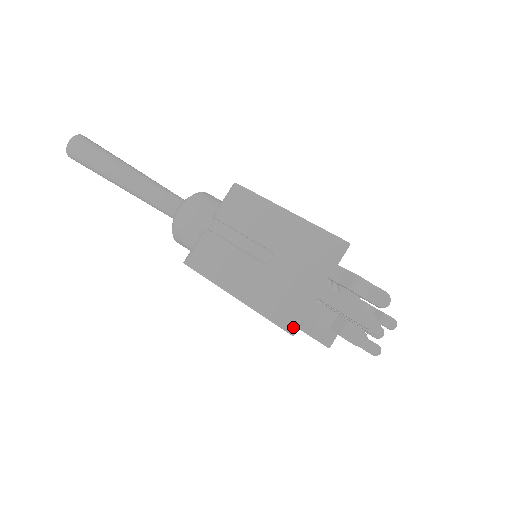
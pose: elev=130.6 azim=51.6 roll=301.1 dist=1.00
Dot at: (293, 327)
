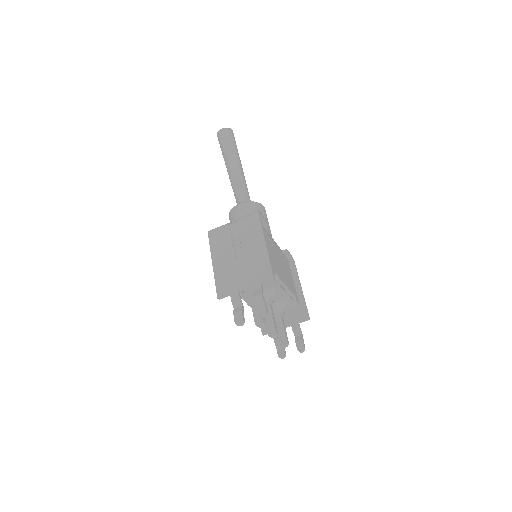
Dot at: (221, 295)
